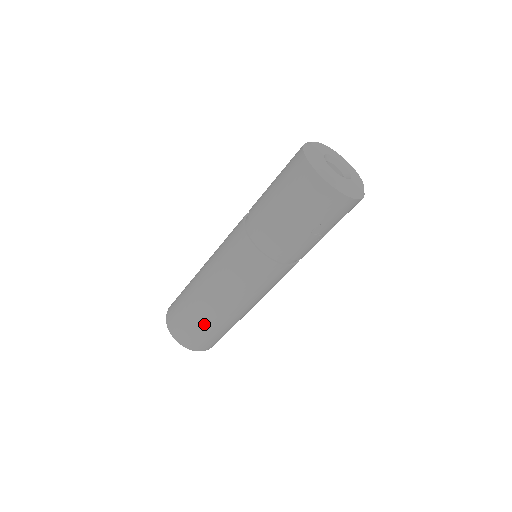
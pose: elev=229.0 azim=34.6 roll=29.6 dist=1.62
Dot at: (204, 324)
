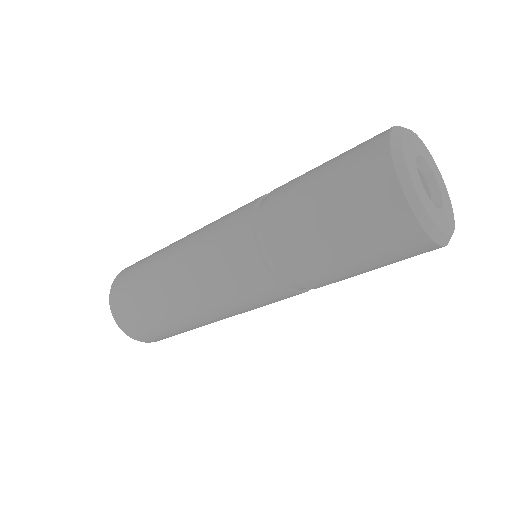
Dot at: (183, 331)
